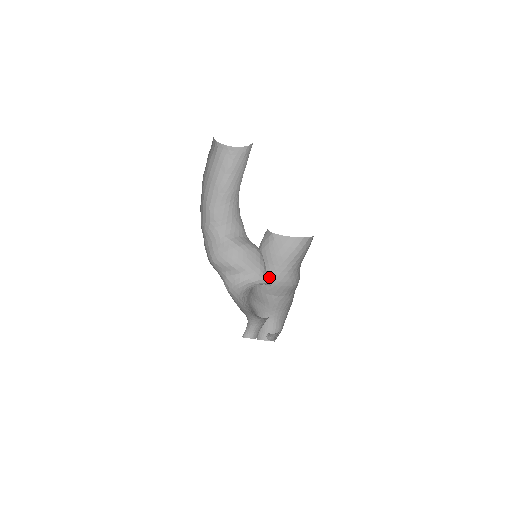
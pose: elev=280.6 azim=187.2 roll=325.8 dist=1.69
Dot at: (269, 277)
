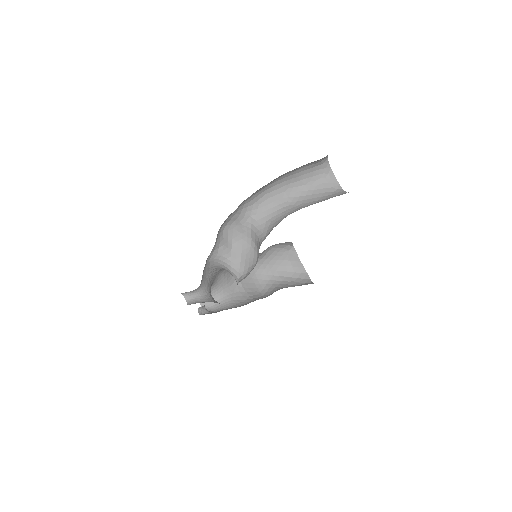
Dot at: (255, 268)
